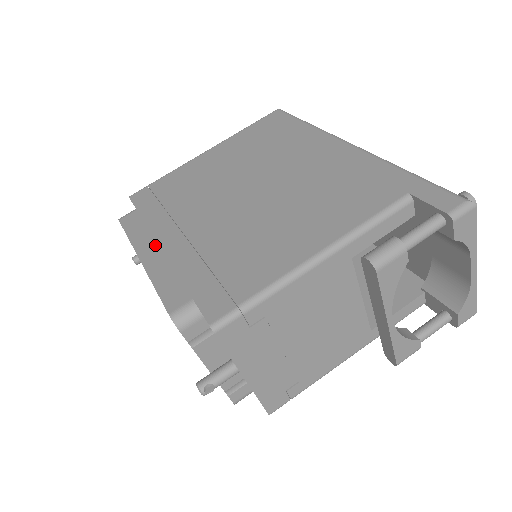
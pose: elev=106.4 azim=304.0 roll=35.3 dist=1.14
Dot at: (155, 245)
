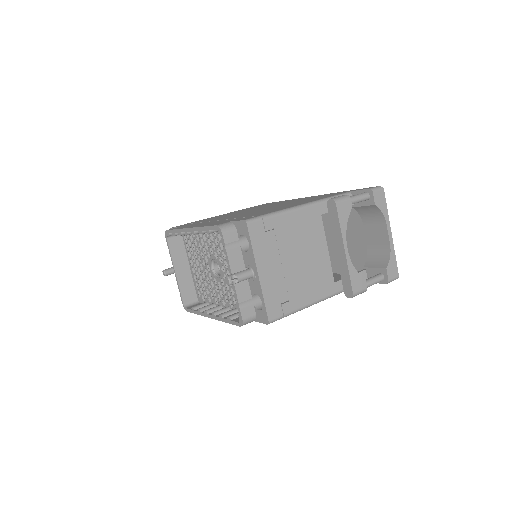
Dot at: occluded
